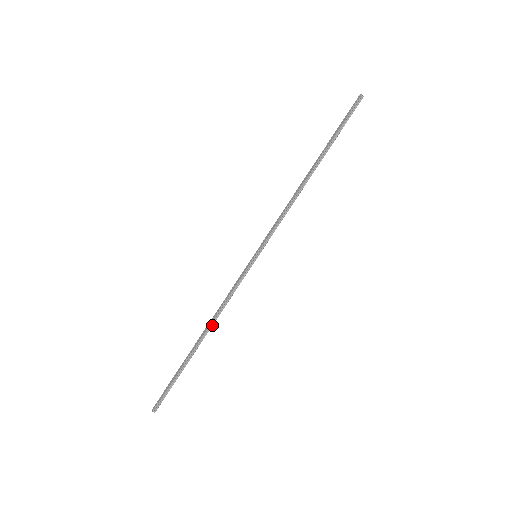
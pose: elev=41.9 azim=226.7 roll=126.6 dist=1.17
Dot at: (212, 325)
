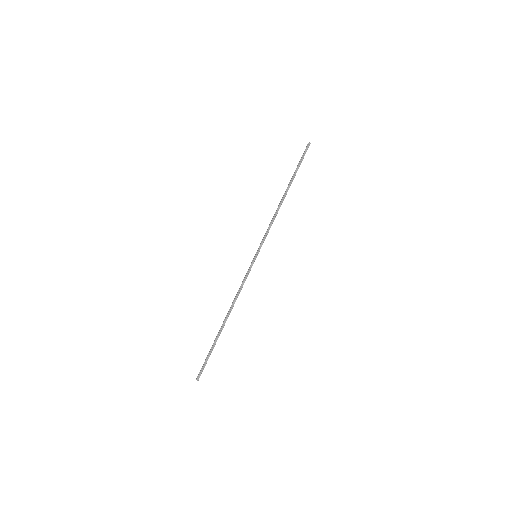
Dot at: occluded
